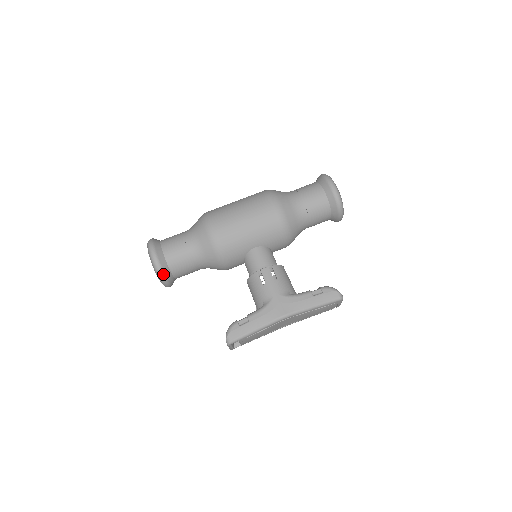
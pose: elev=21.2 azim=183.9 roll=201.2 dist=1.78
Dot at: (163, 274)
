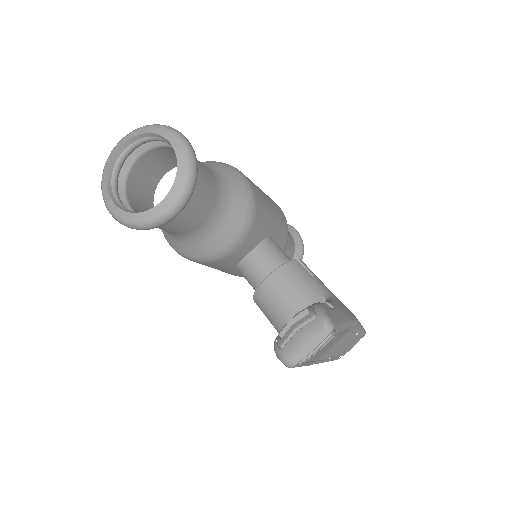
Dot at: (196, 179)
